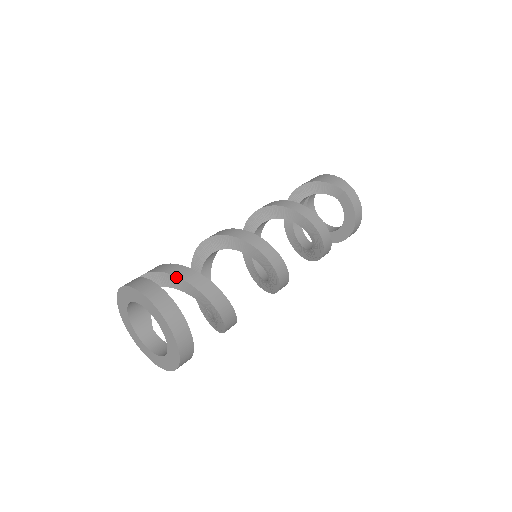
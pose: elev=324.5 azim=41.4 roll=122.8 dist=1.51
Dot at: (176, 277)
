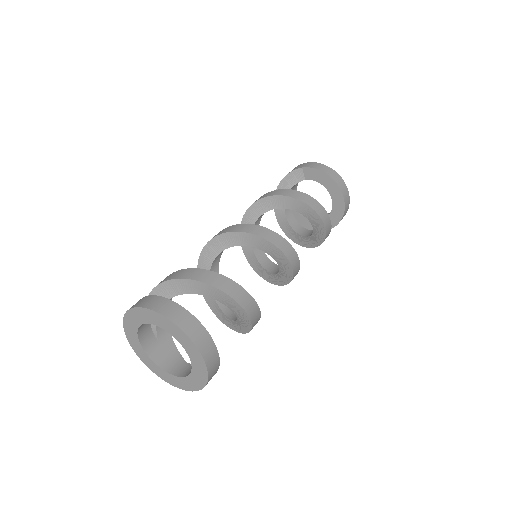
Dot at: (158, 286)
